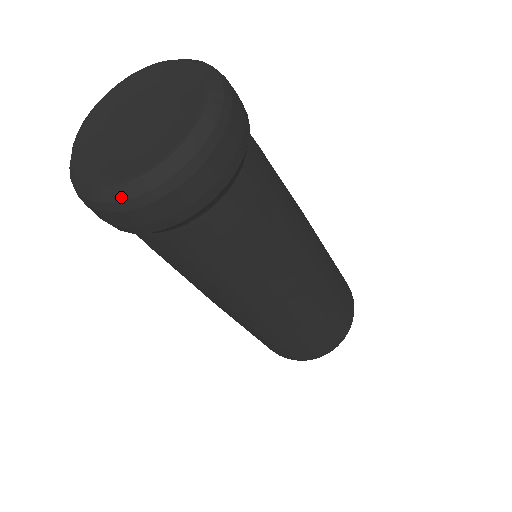
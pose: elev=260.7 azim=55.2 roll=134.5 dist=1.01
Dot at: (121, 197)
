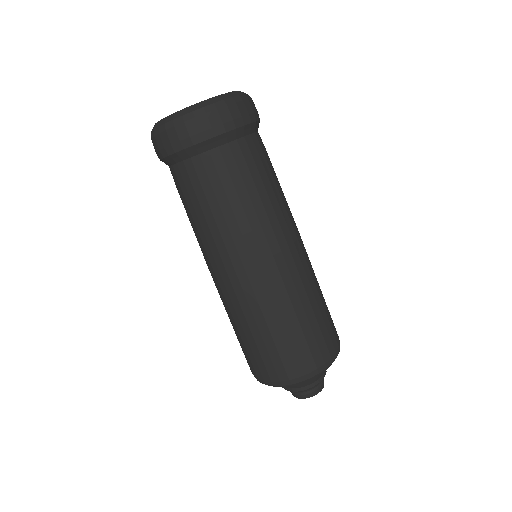
Dot at: (168, 120)
